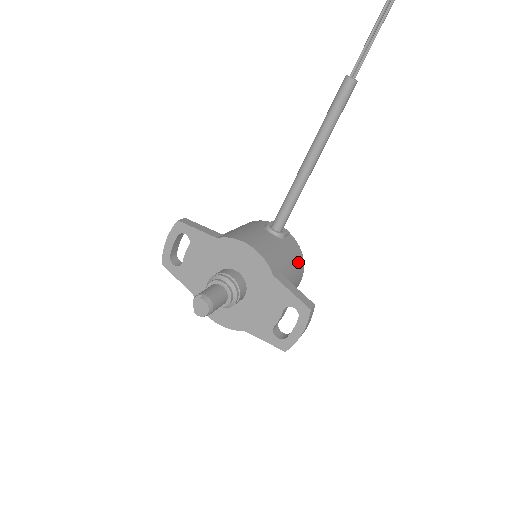
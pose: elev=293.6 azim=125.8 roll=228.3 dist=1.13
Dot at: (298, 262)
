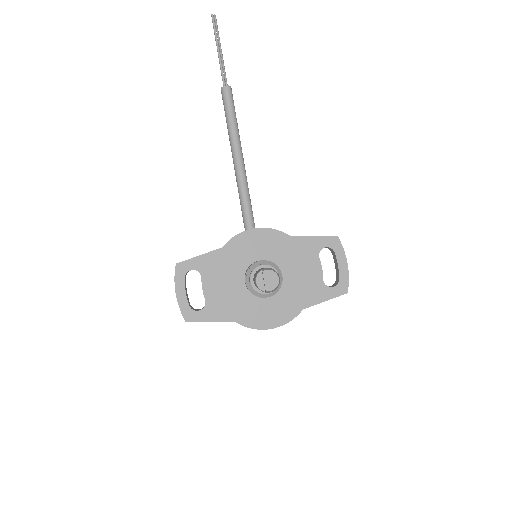
Dot at: occluded
